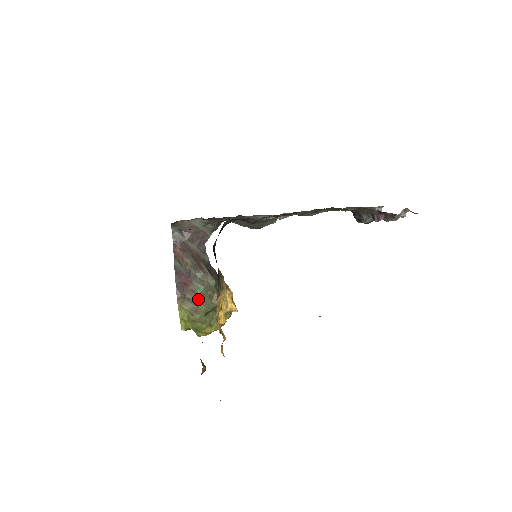
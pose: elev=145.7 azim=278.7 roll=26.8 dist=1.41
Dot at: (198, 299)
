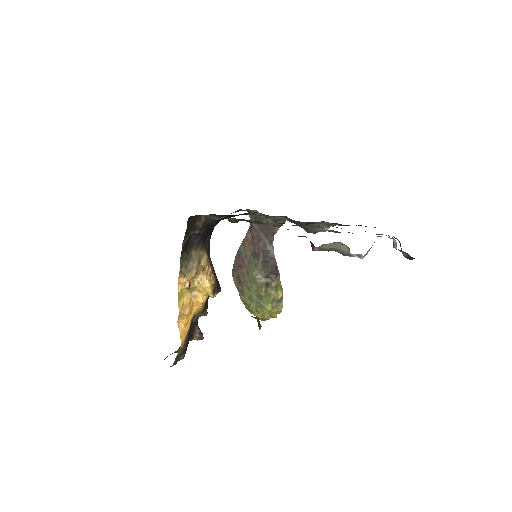
Dot at: (245, 283)
